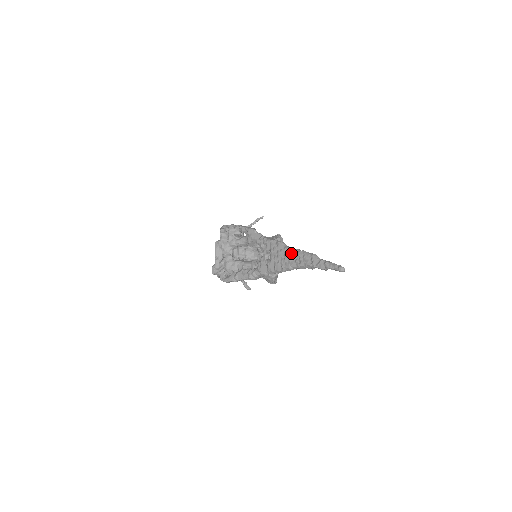
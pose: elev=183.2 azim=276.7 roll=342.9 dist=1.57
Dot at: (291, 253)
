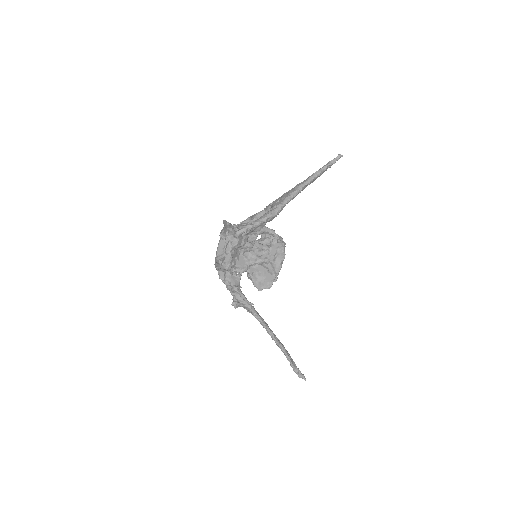
Dot at: occluded
